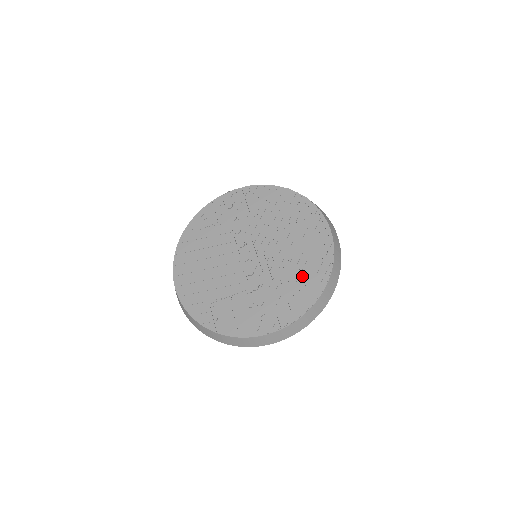
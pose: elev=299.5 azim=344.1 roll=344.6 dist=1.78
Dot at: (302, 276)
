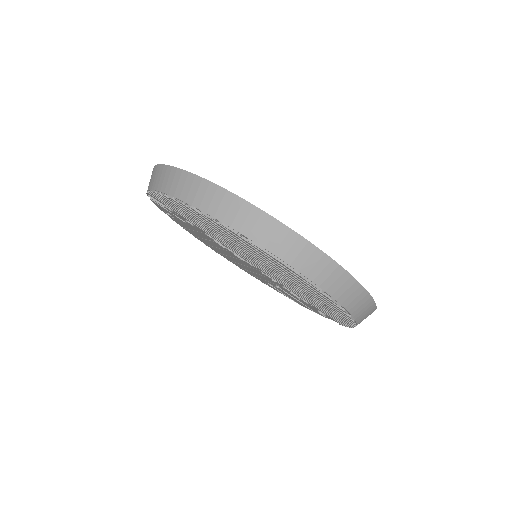
Dot at: occluded
